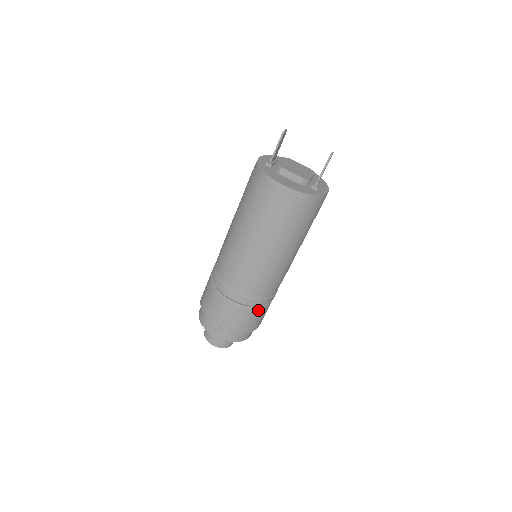
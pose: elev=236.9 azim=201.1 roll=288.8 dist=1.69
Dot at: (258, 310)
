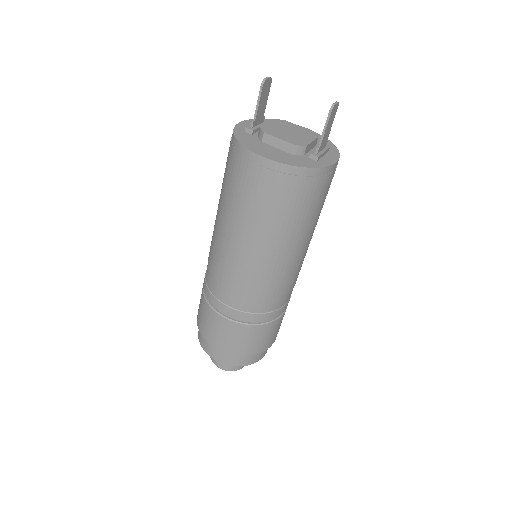
Dot at: (262, 327)
